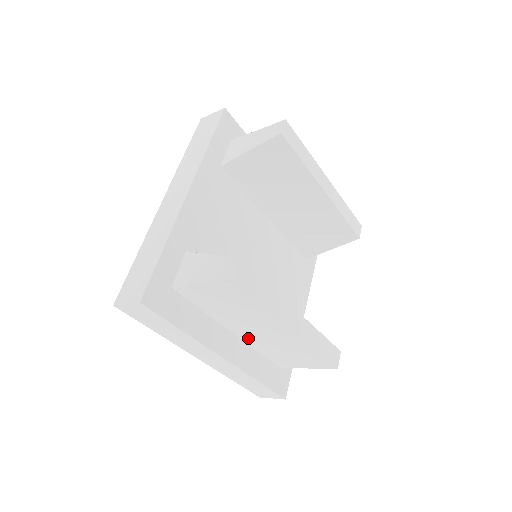
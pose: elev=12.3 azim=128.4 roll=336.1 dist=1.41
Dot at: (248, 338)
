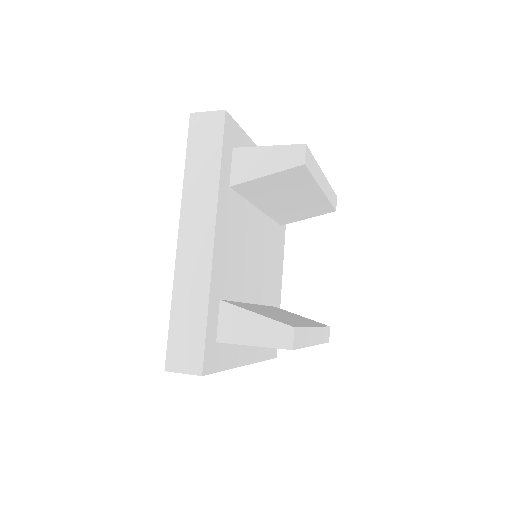
Dot at: occluded
